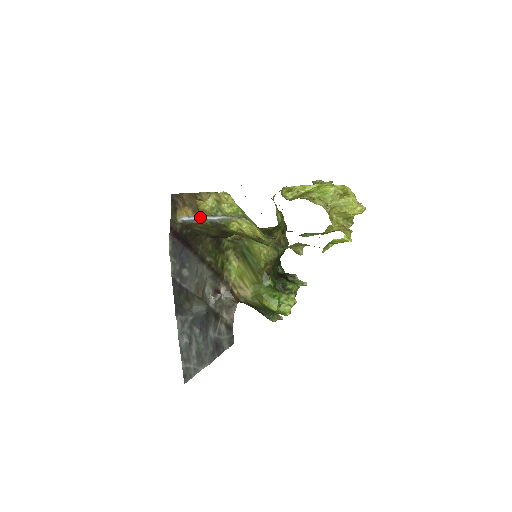
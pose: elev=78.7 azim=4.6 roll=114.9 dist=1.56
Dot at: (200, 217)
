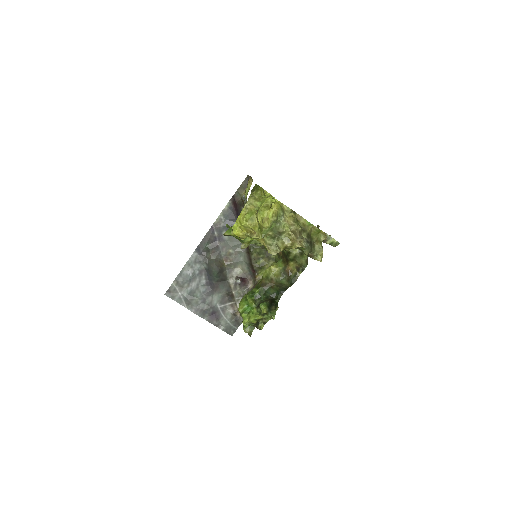
Dot at: occluded
